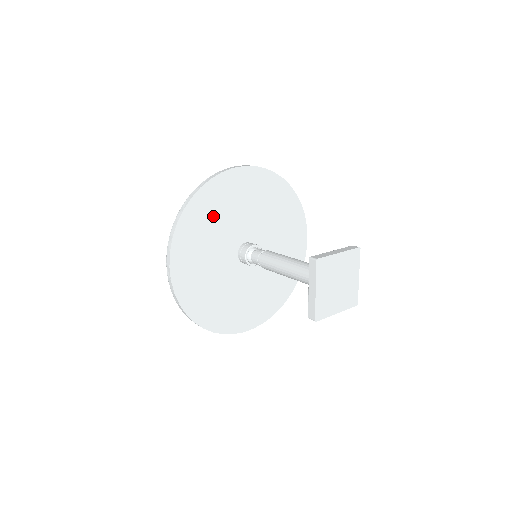
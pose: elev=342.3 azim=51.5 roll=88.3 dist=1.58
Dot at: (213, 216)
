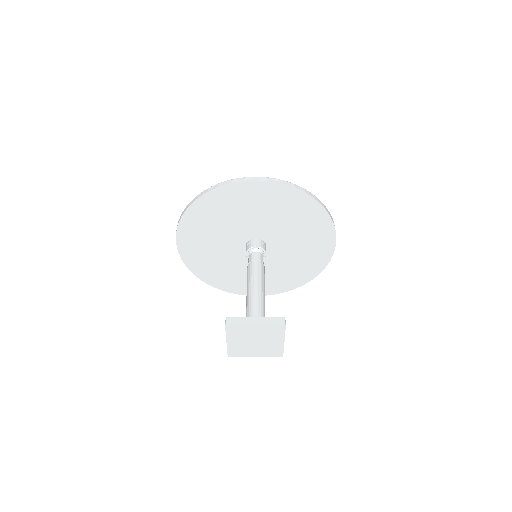
Dot at: (219, 215)
